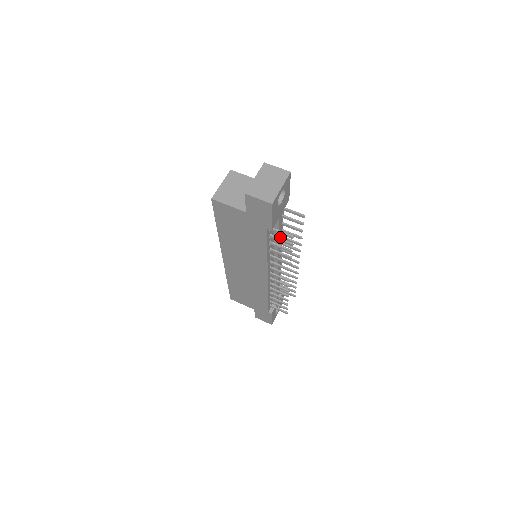
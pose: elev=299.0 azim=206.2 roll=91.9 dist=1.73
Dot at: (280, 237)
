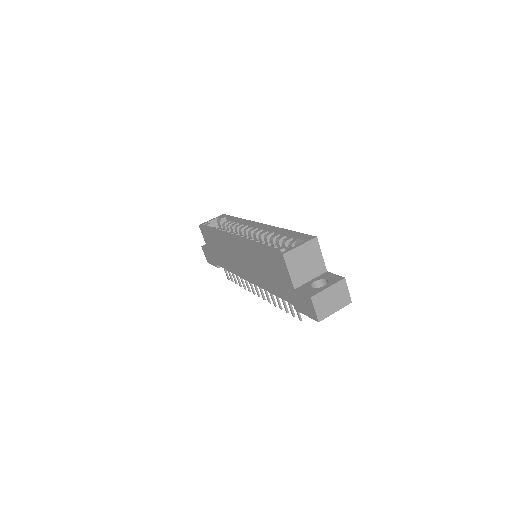
Dot at: occluded
